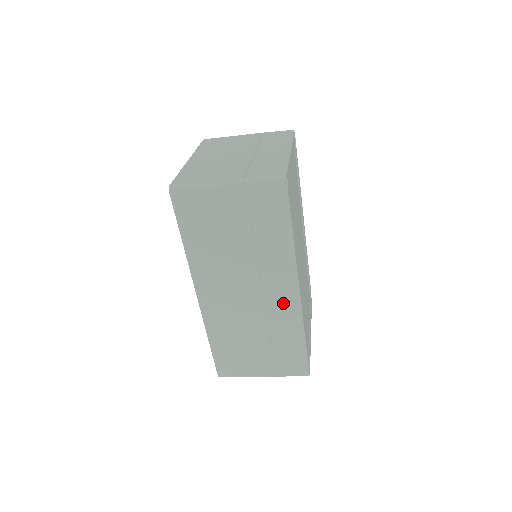
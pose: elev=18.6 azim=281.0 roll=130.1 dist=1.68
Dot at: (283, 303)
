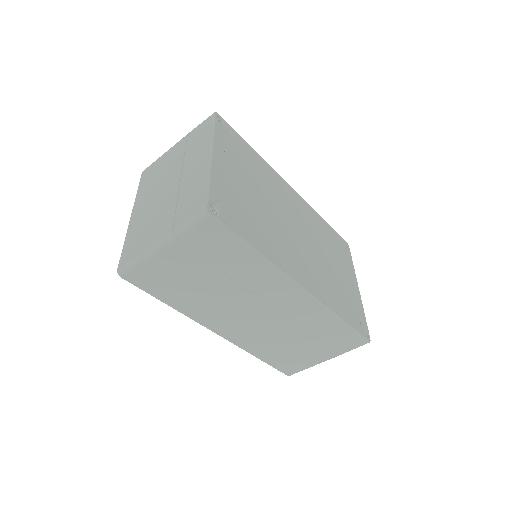
Dot at: (296, 305)
